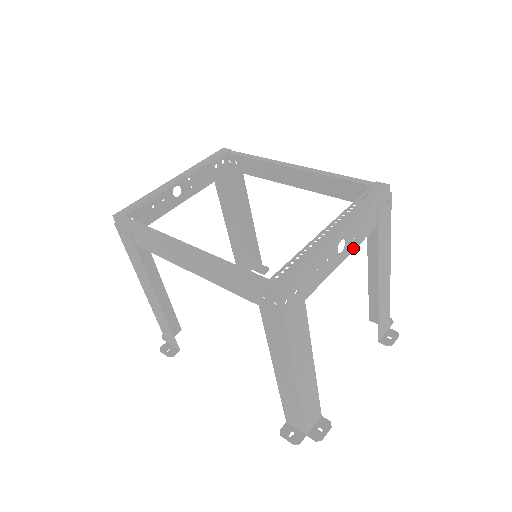
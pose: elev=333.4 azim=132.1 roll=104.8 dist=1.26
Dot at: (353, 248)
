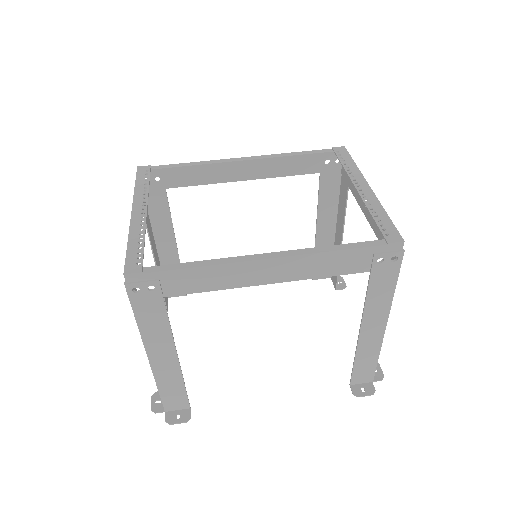
Dot at: (360, 203)
